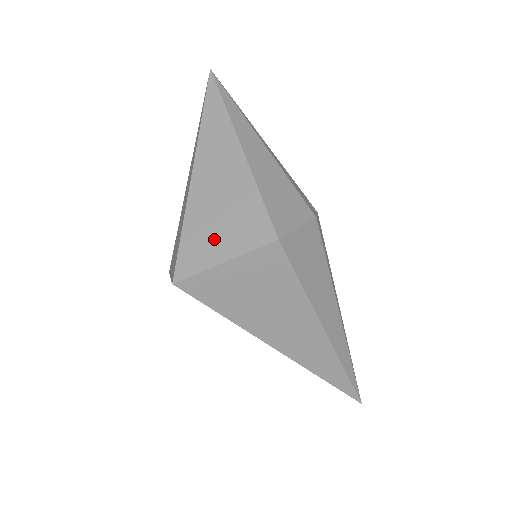
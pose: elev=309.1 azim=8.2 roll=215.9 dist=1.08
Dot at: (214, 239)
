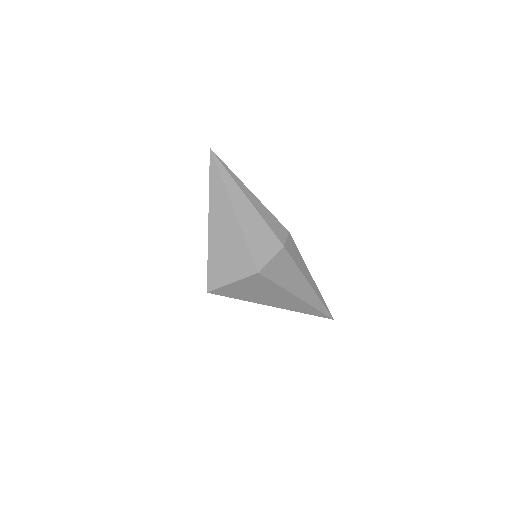
Dot at: (225, 269)
